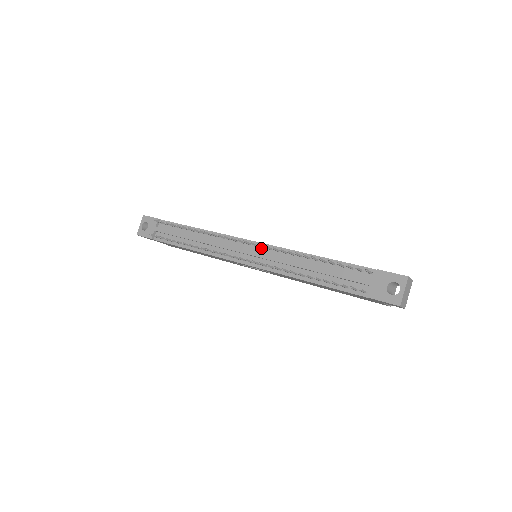
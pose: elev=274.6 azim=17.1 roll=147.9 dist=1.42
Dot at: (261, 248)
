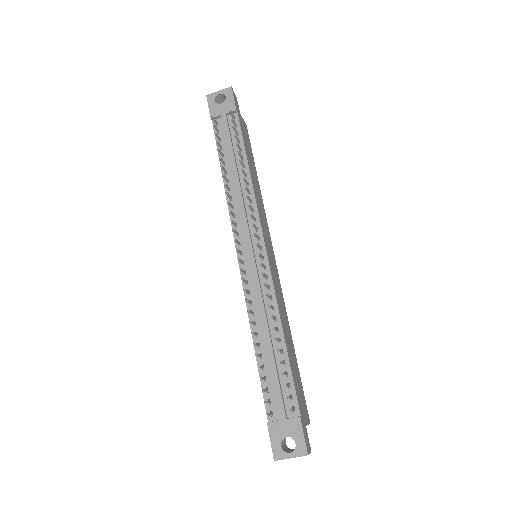
Dot at: occluded
